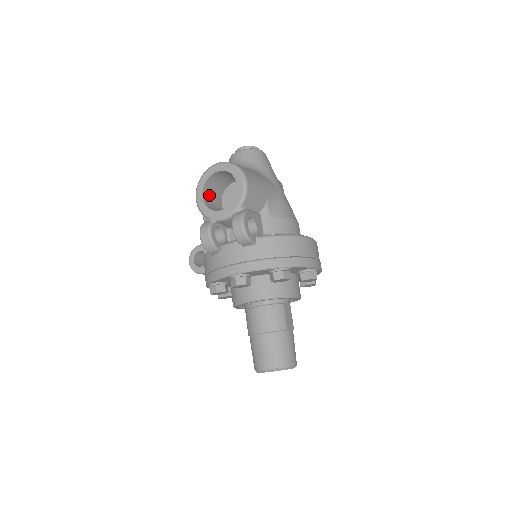
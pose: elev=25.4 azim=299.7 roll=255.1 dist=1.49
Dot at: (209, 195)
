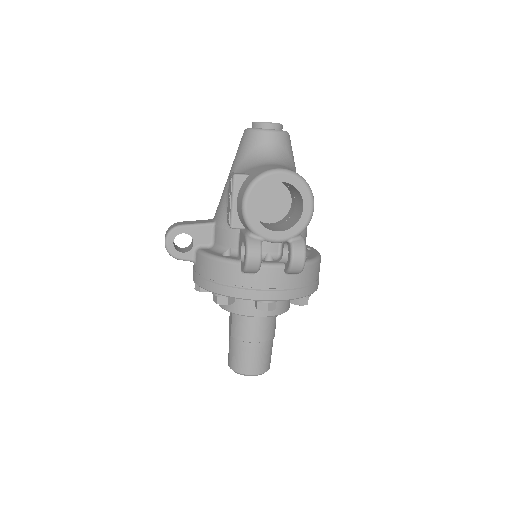
Dot at: occluded
